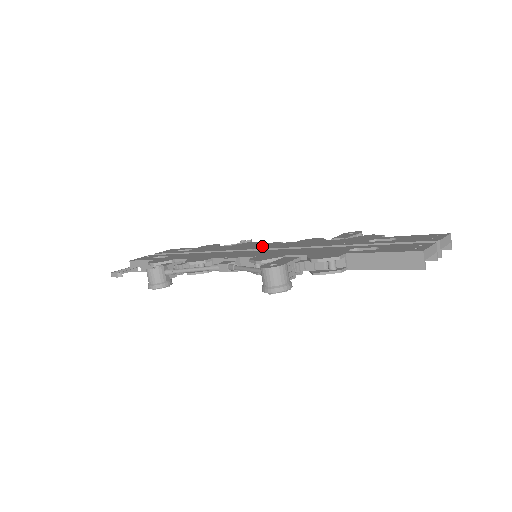
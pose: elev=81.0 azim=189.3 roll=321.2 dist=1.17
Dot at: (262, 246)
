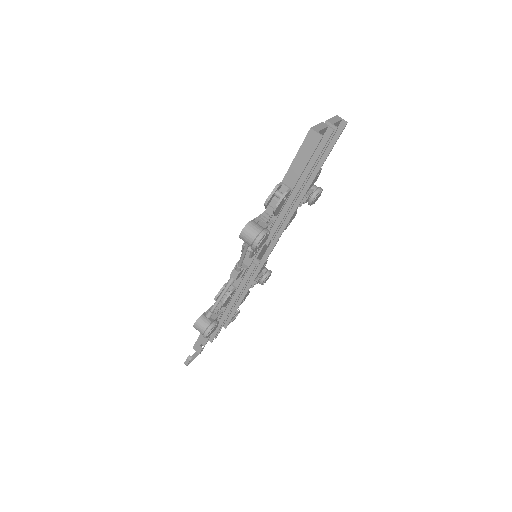
Dot at: occluded
